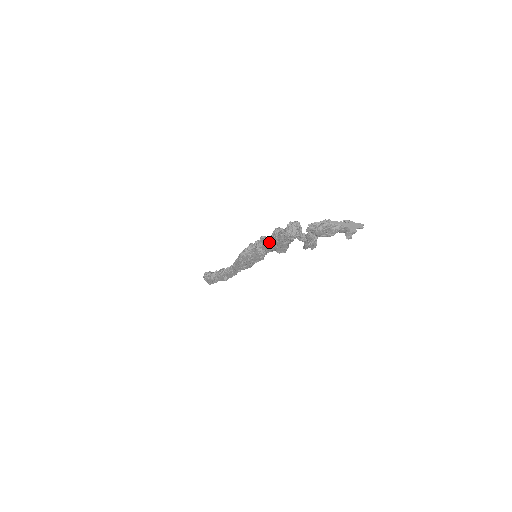
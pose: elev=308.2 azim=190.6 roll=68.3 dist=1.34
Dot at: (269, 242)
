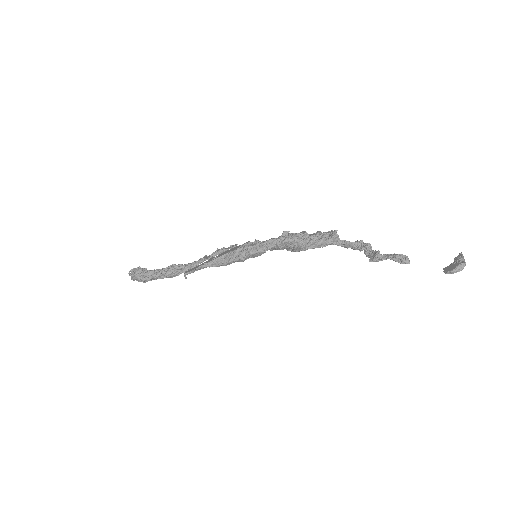
Dot at: (284, 245)
